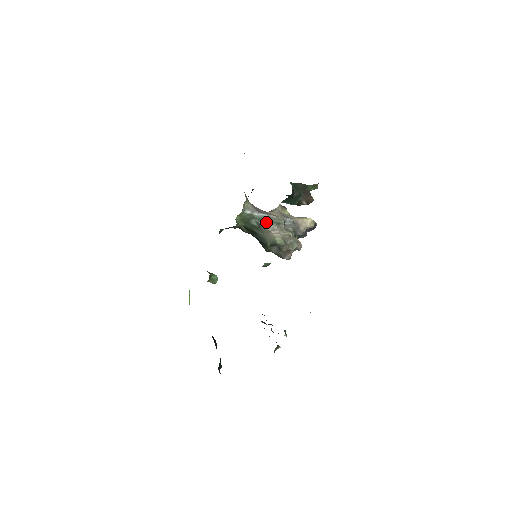
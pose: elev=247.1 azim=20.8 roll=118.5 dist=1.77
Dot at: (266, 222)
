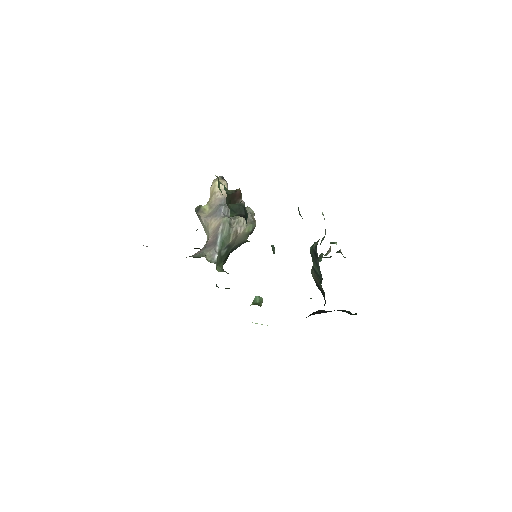
Dot at: (227, 238)
